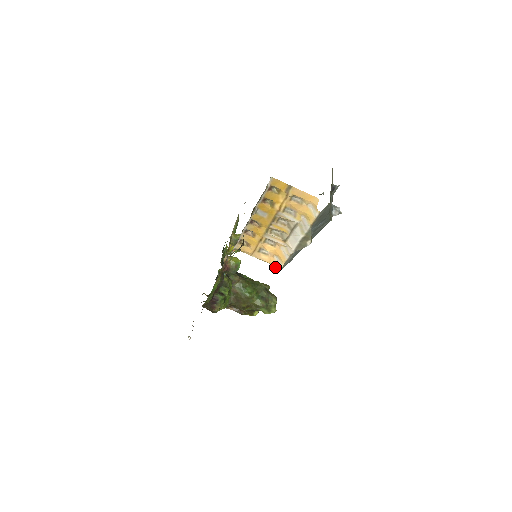
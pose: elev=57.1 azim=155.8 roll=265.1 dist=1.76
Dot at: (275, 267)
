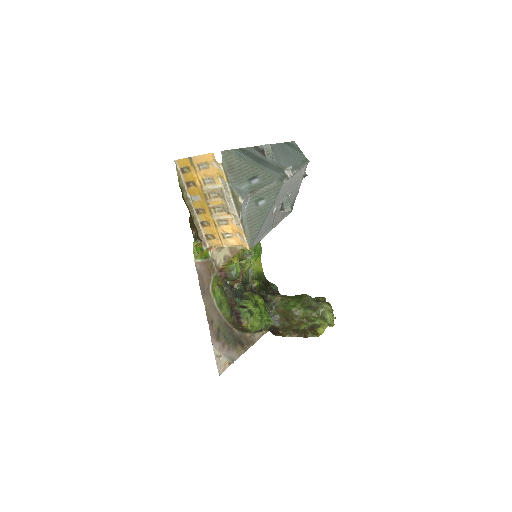
Dot at: (244, 245)
